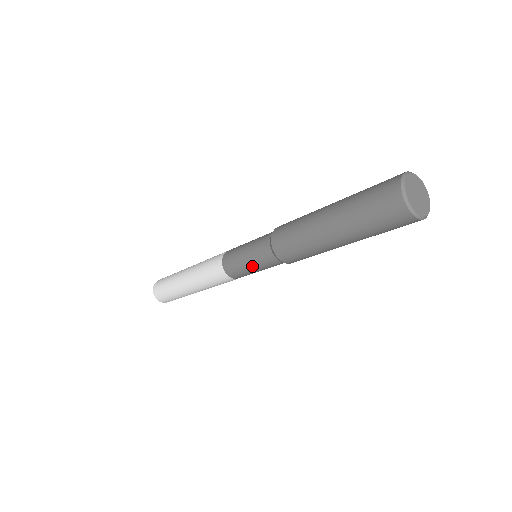
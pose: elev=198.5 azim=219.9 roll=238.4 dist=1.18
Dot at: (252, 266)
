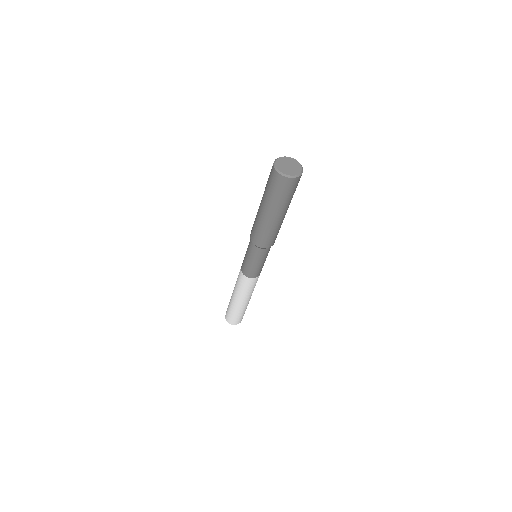
Dot at: (246, 254)
